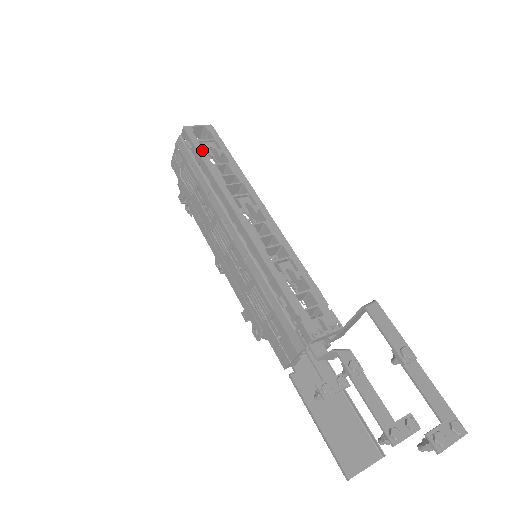
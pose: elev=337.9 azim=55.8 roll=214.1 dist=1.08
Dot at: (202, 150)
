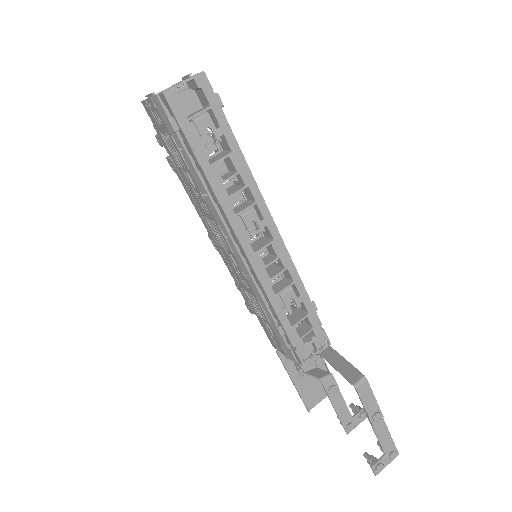
Dot at: (194, 139)
